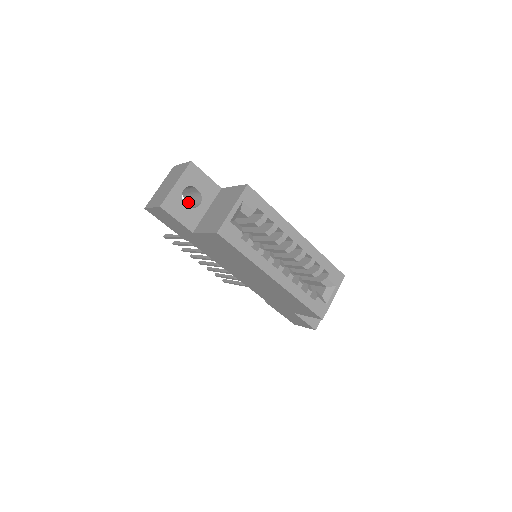
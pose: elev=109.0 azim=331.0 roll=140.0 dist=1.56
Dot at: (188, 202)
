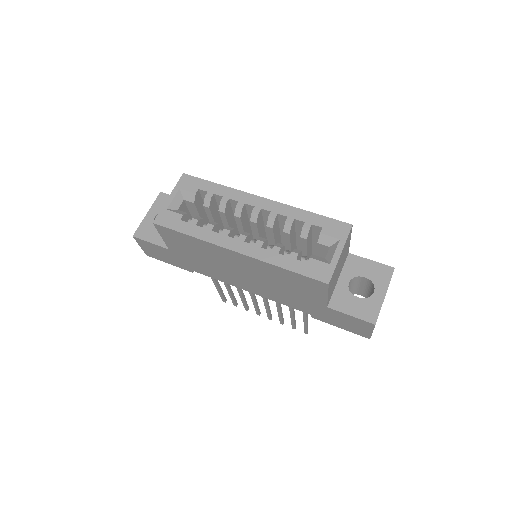
Dot at: occluded
